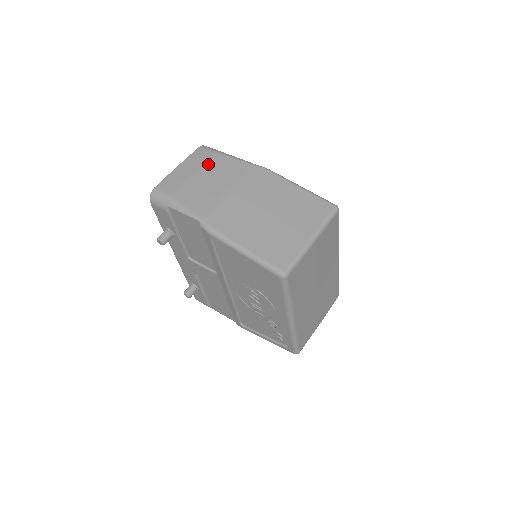
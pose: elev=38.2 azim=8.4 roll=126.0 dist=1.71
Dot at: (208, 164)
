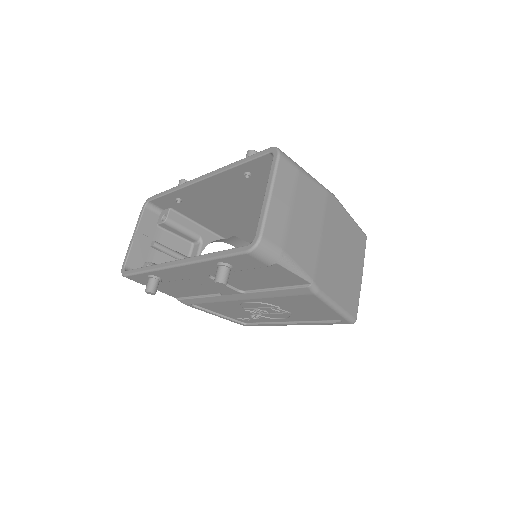
Dot at: (298, 191)
